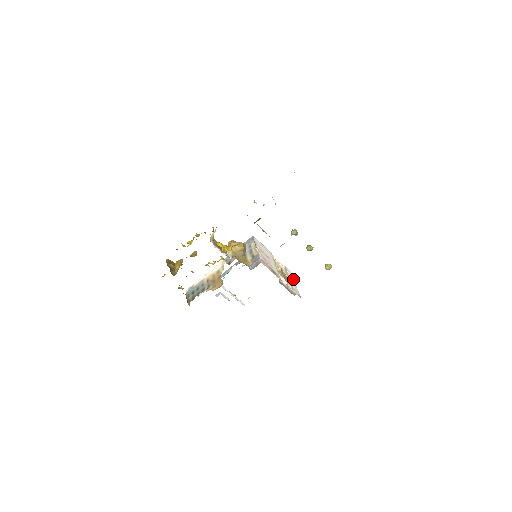
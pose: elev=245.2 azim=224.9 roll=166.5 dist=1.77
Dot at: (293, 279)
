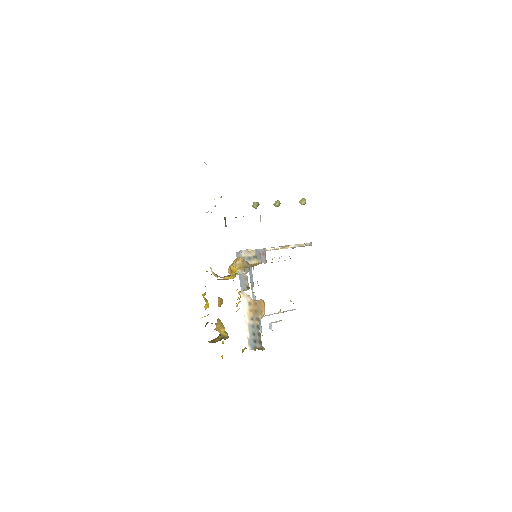
Dot at: occluded
